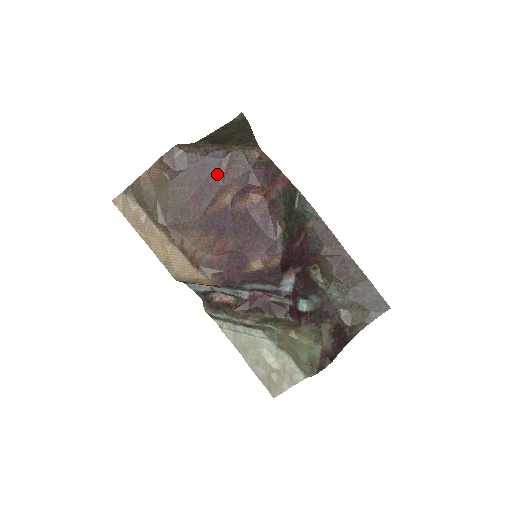
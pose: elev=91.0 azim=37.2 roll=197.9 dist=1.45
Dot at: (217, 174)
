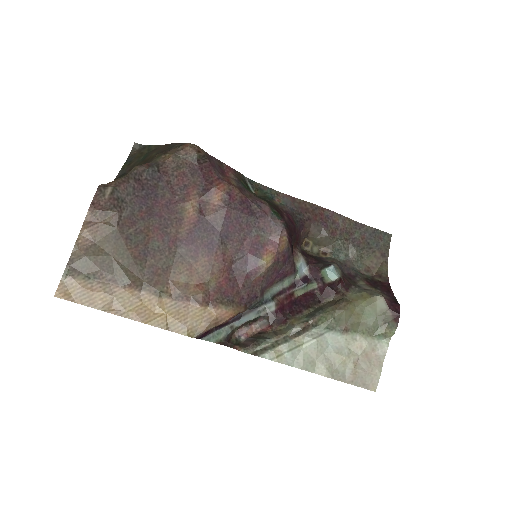
Dot at: (165, 191)
